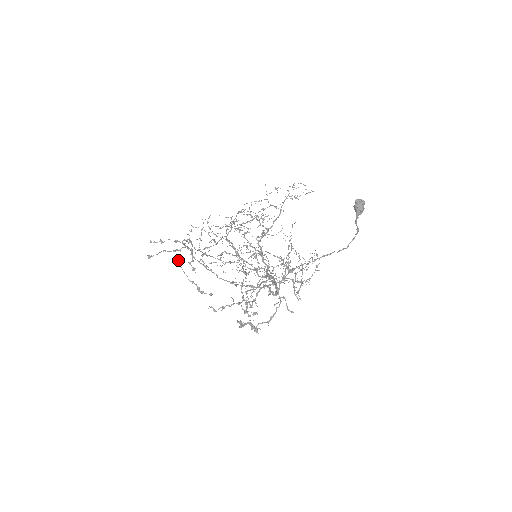
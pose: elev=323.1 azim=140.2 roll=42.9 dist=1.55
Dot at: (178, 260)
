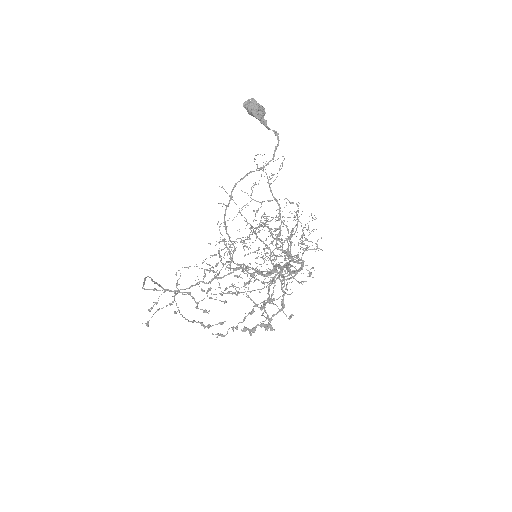
Dot at: (179, 311)
